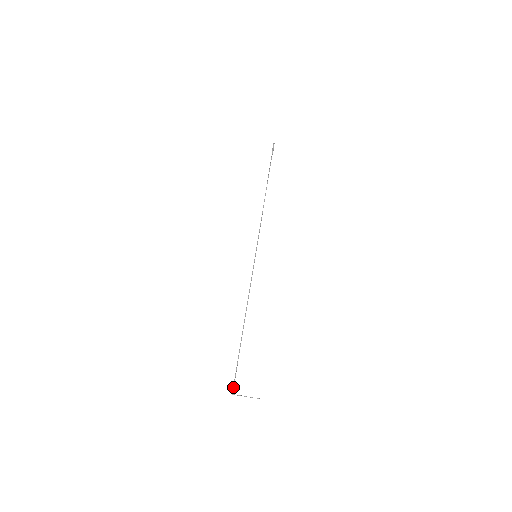
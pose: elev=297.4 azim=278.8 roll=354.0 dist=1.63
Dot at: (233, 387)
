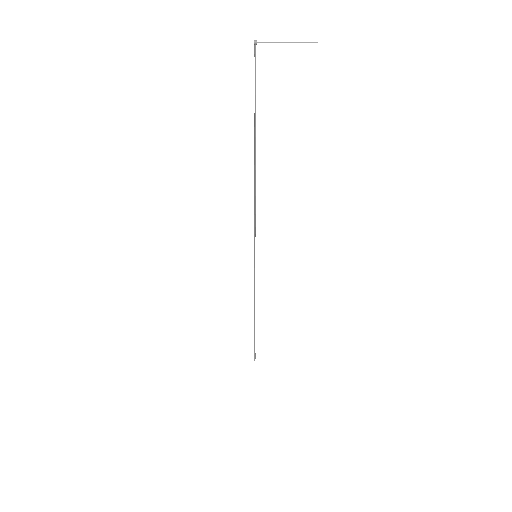
Dot at: occluded
